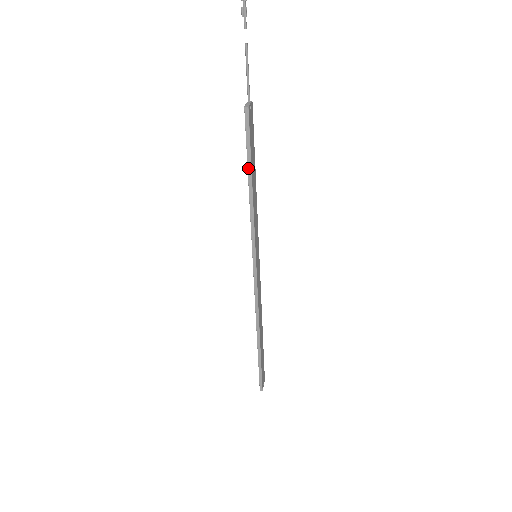
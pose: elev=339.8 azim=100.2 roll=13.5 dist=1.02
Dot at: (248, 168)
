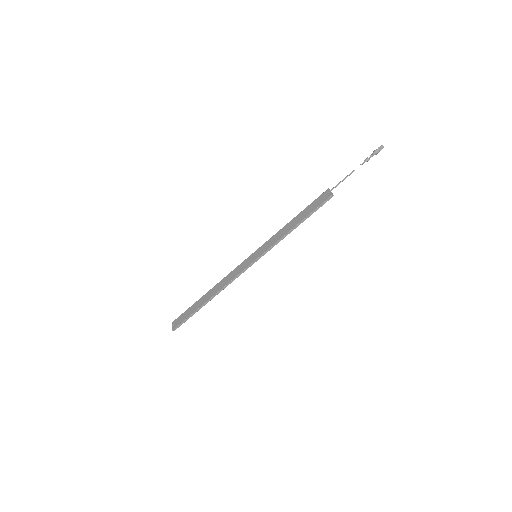
Dot at: (305, 218)
